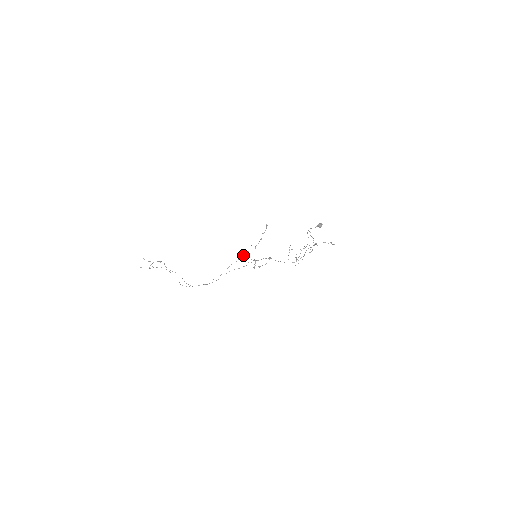
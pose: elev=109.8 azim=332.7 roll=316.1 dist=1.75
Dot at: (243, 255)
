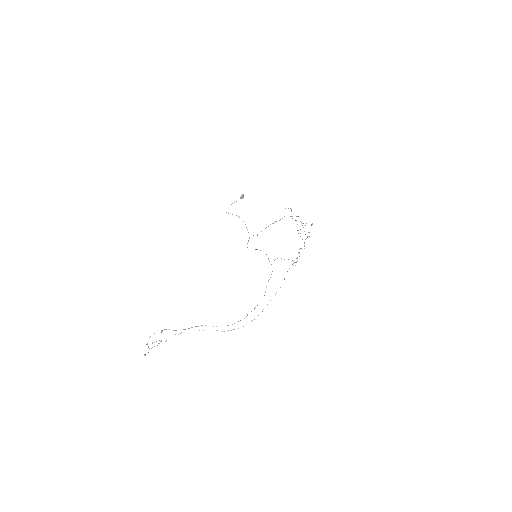
Dot at: occluded
